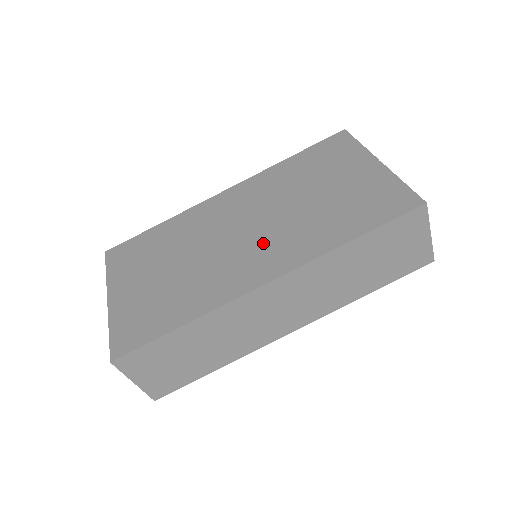
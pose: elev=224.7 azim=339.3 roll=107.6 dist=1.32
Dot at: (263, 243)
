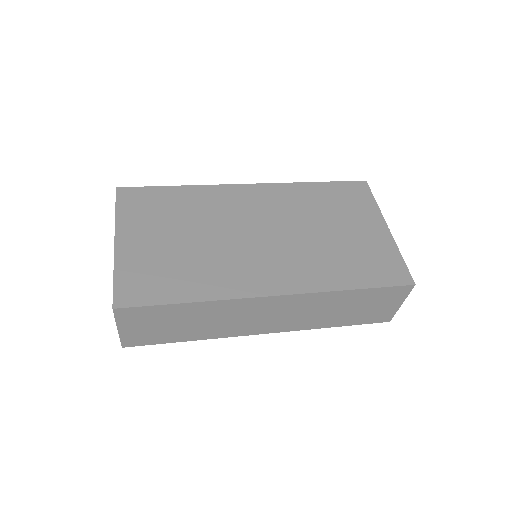
Dot at: (277, 256)
